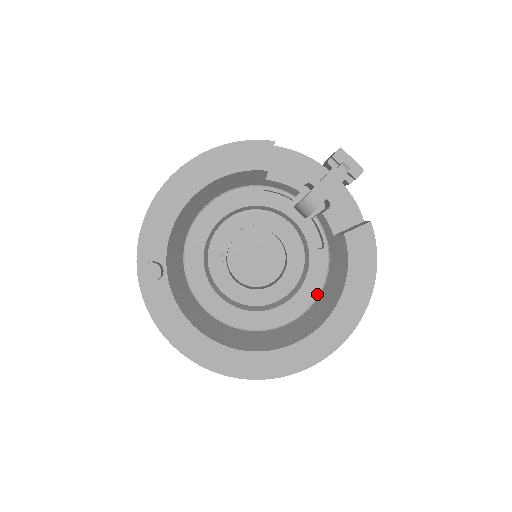
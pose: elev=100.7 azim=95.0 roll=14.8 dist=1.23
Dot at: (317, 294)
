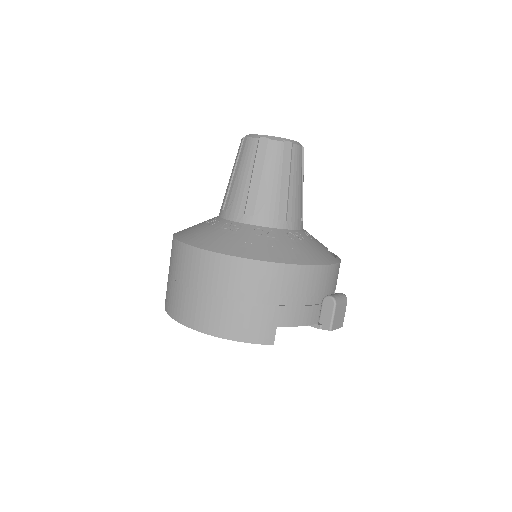
Dot at: occluded
